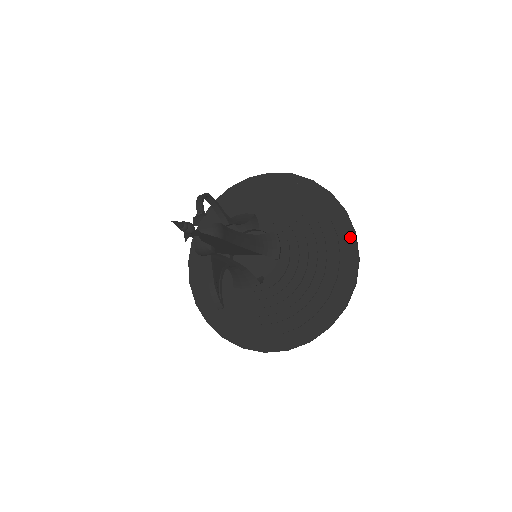
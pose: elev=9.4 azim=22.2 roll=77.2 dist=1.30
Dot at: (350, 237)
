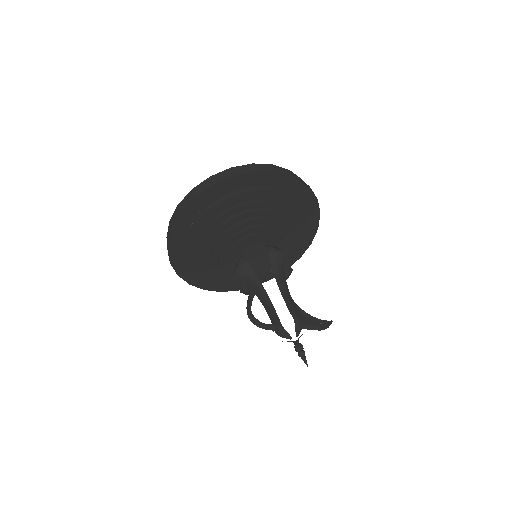
Dot at: (279, 177)
